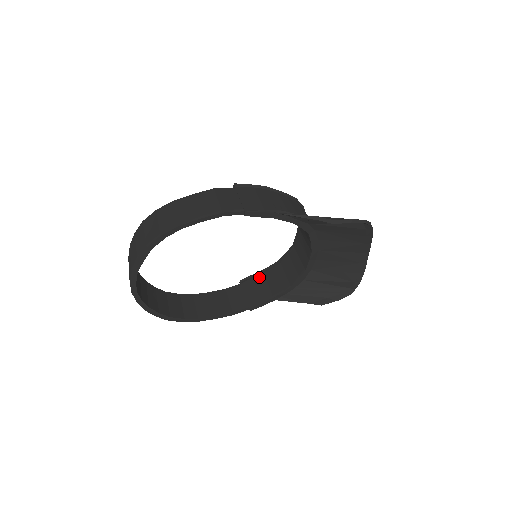
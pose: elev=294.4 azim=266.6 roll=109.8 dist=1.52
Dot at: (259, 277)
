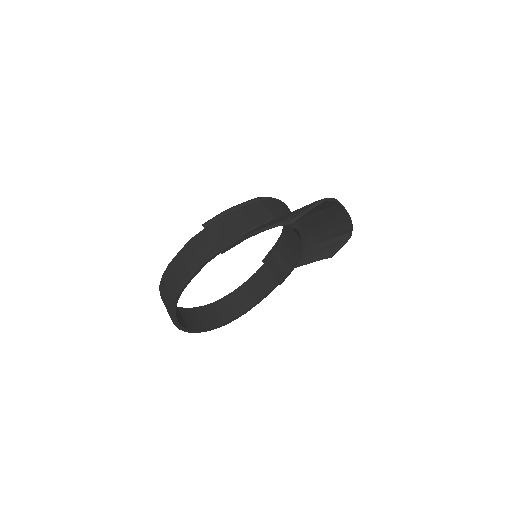
Dot at: (274, 253)
